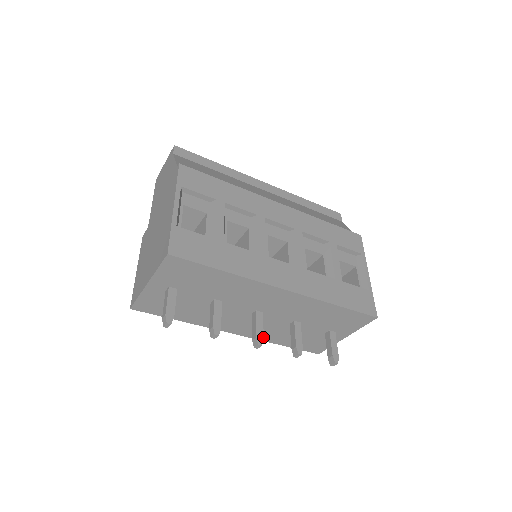
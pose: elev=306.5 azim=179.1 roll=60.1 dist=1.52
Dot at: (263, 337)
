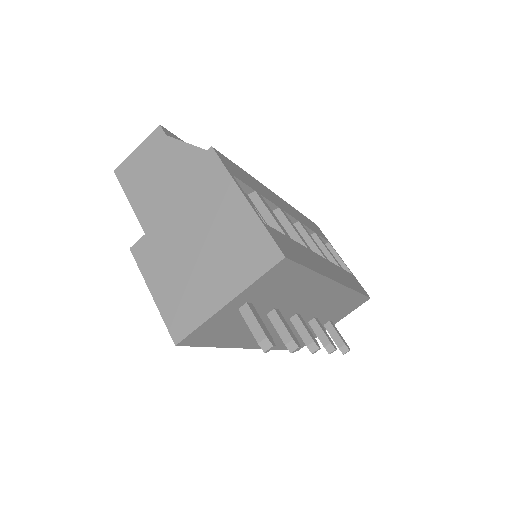
Dot at: (316, 340)
